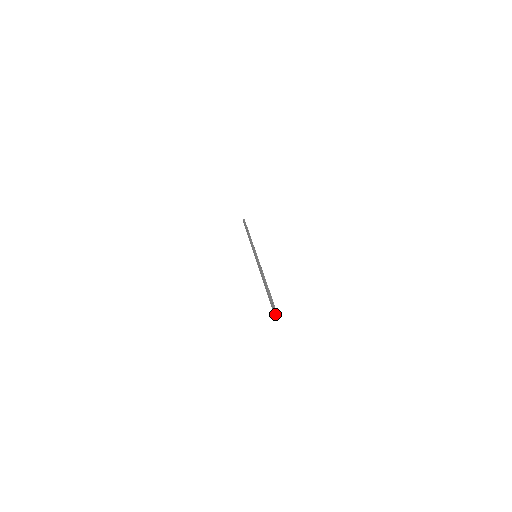
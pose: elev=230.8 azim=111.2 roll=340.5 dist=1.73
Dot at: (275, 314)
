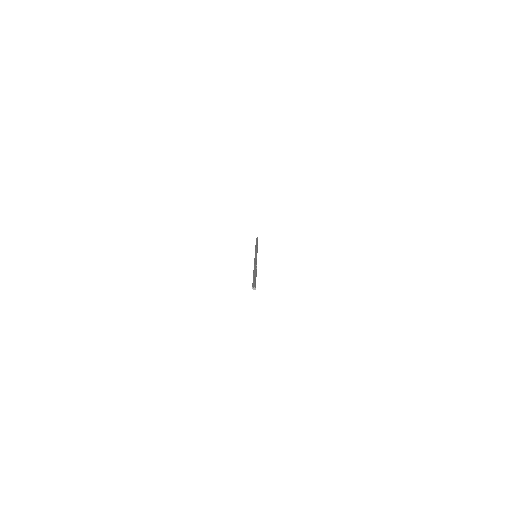
Dot at: (252, 286)
